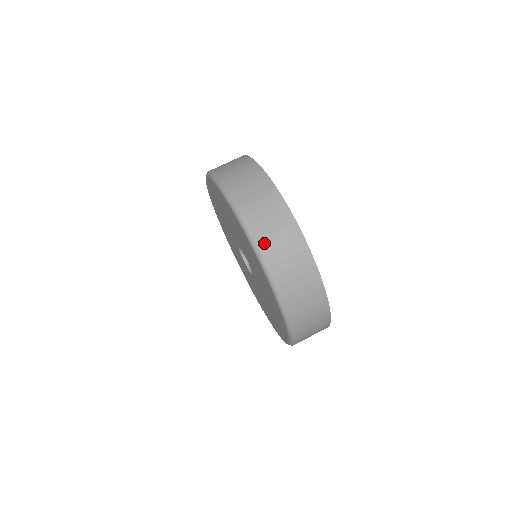
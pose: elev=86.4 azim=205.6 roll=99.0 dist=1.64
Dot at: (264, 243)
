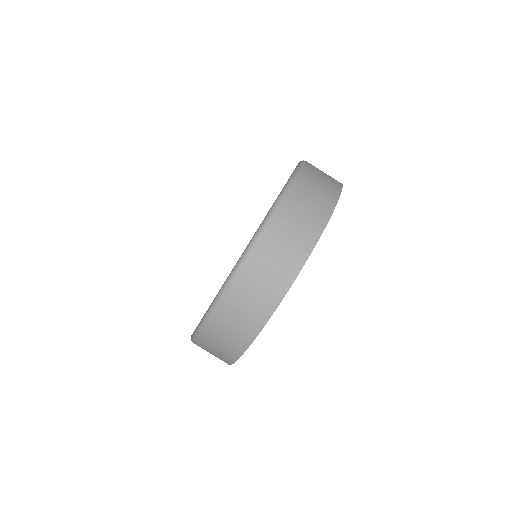
Dot at: (283, 214)
